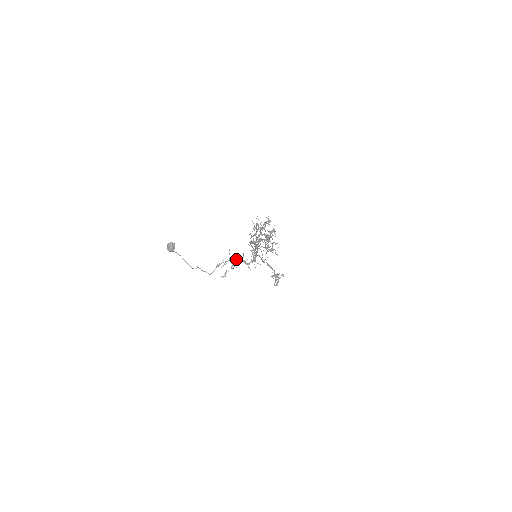
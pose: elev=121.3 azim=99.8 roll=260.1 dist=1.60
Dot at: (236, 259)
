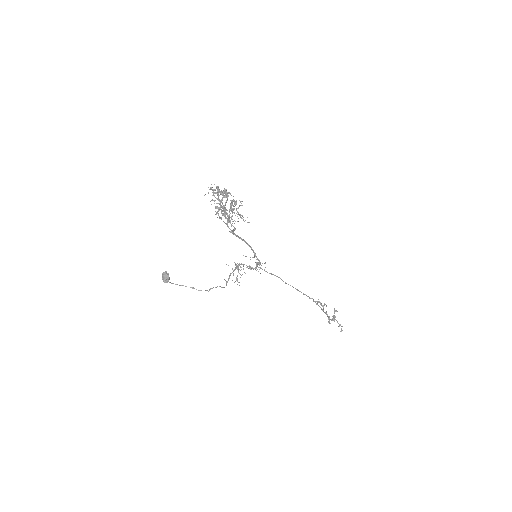
Dot at: (238, 265)
